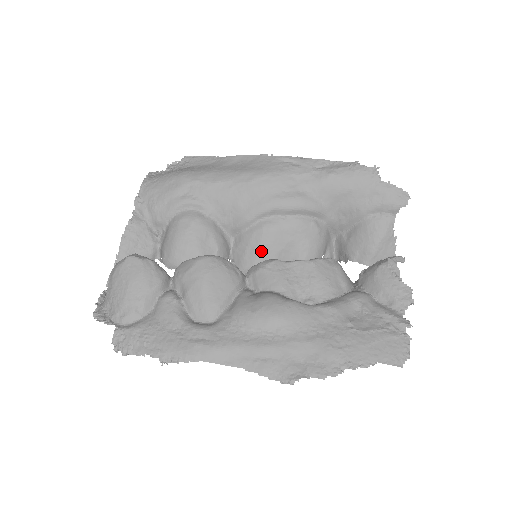
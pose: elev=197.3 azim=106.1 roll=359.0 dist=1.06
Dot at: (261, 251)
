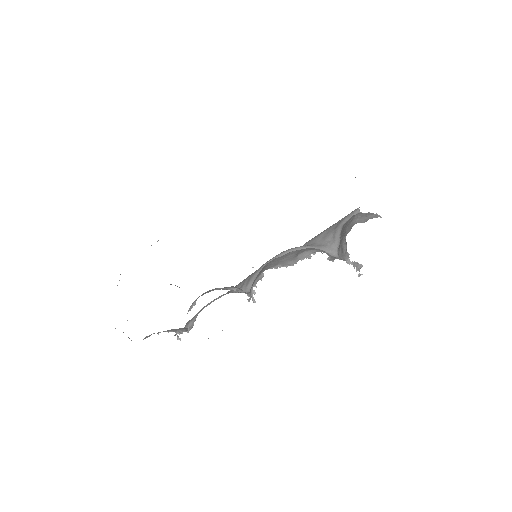
Dot at: (266, 267)
